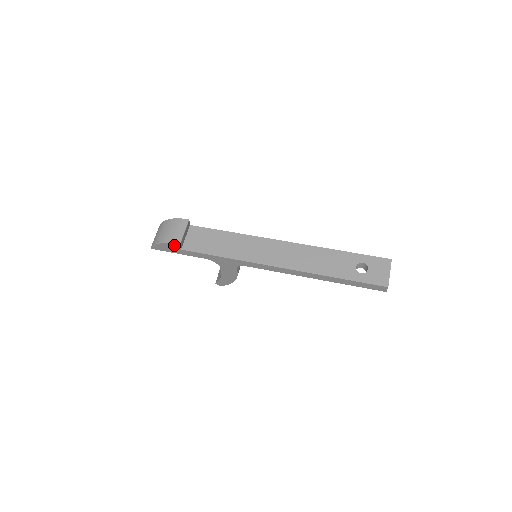
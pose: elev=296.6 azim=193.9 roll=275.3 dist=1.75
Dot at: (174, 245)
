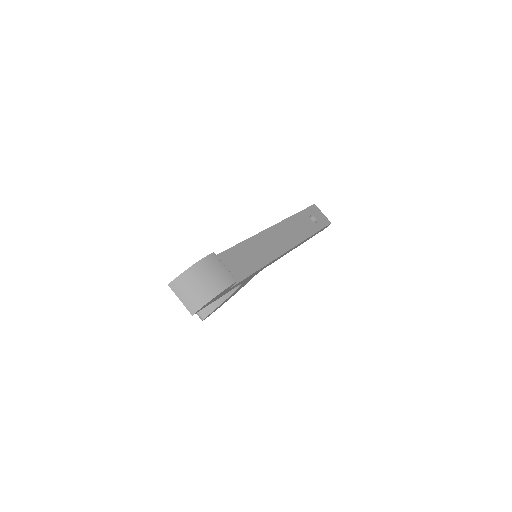
Dot at: (229, 287)
